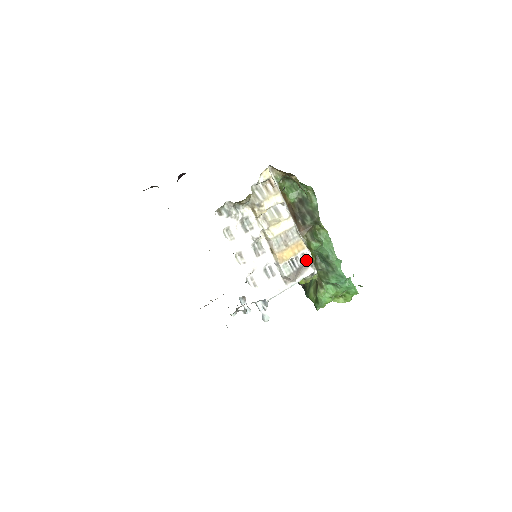
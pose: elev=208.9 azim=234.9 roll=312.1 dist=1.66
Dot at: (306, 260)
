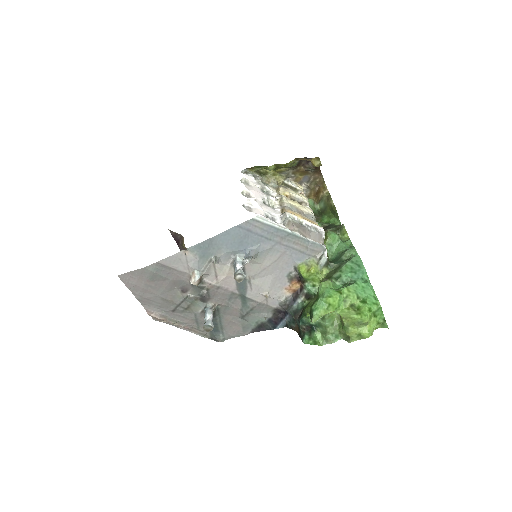
Dot at: (318, 232)
